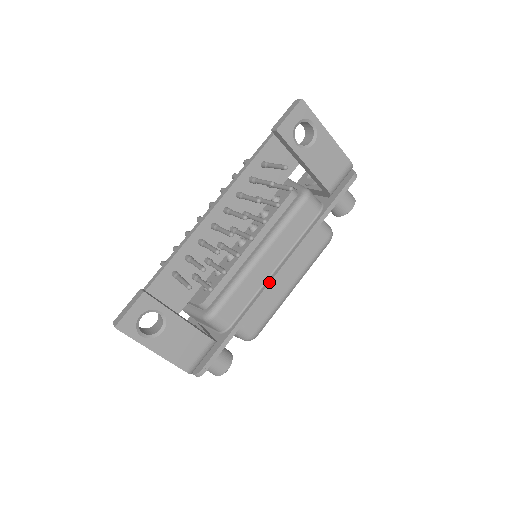
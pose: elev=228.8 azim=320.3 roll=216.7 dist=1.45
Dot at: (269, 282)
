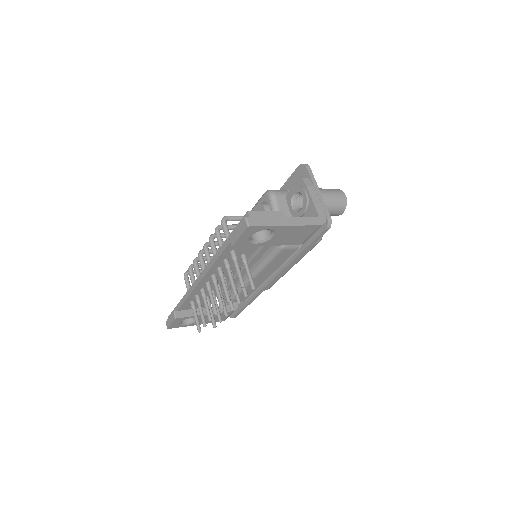
Dot at: (265, 286)
